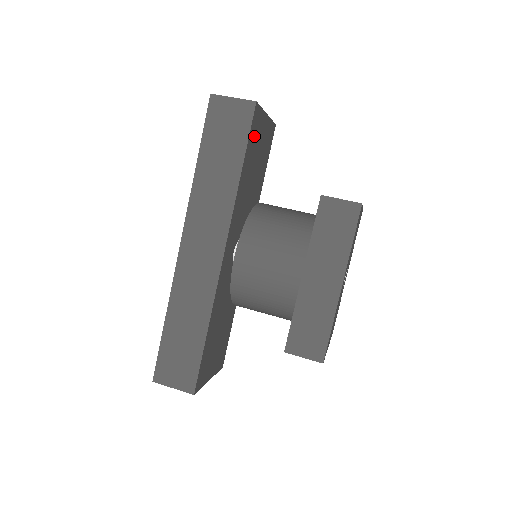
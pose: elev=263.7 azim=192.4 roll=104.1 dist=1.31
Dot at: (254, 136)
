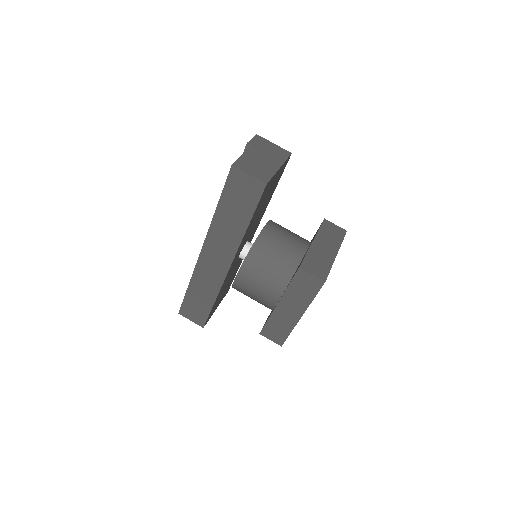
Dot at: (263, 196)
